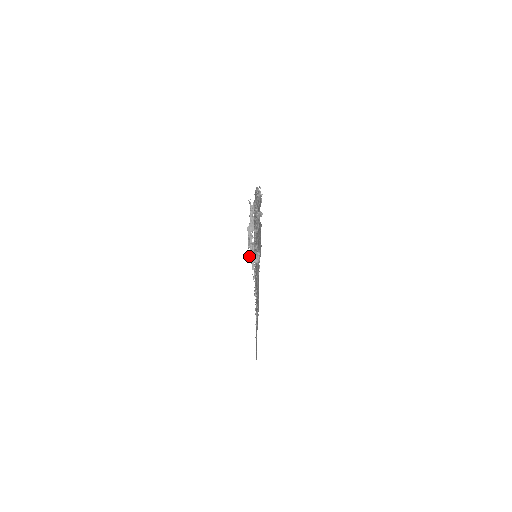
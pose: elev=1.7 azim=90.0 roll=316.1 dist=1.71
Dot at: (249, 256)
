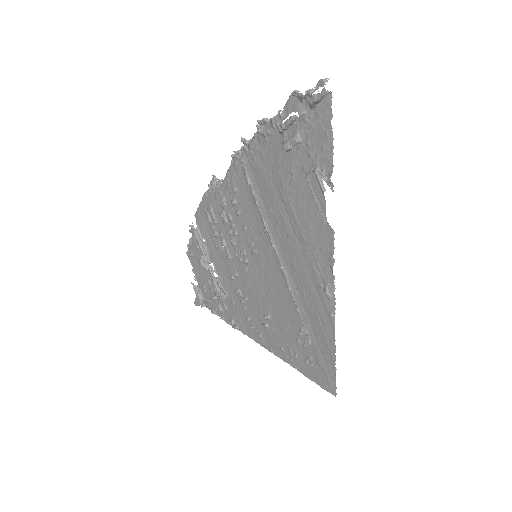
Dot at: (219, 298)
